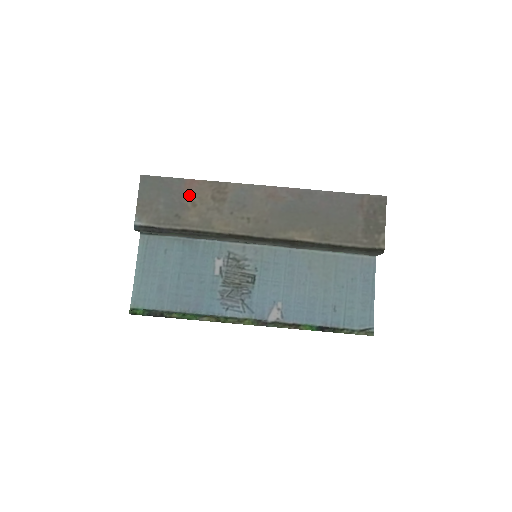
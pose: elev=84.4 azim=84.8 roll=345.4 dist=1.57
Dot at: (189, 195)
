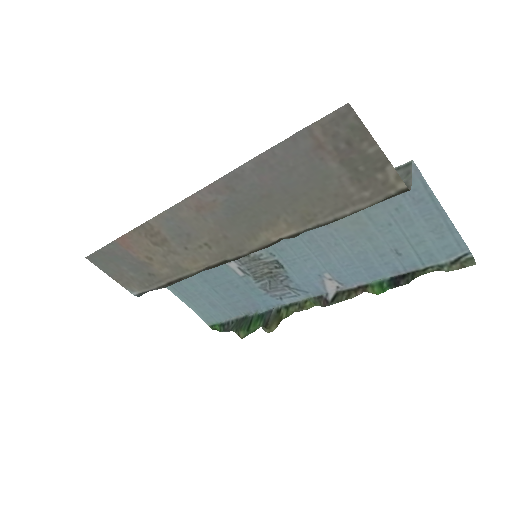
Dot at: (136, 253)
